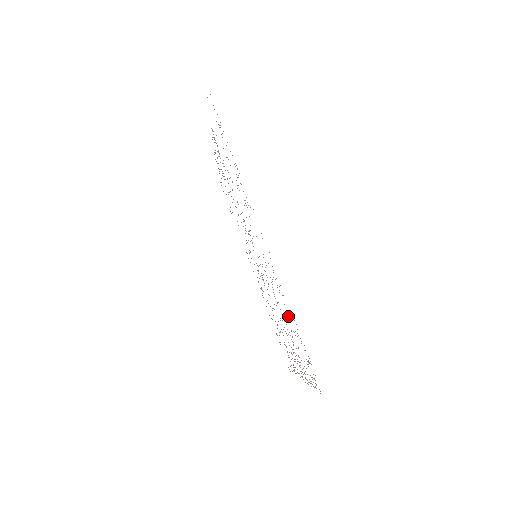
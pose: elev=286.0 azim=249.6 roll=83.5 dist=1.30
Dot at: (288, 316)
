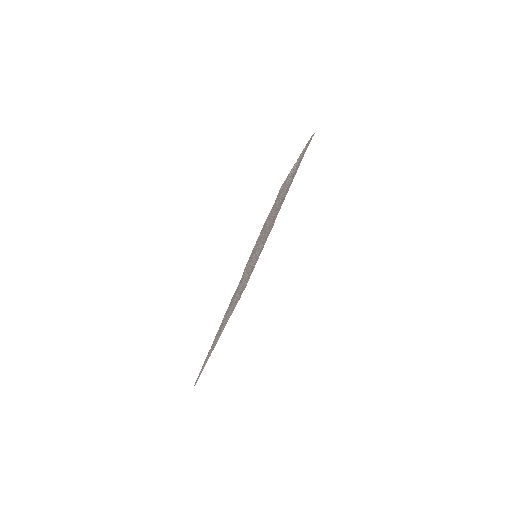
Dot at: (217, 336)
